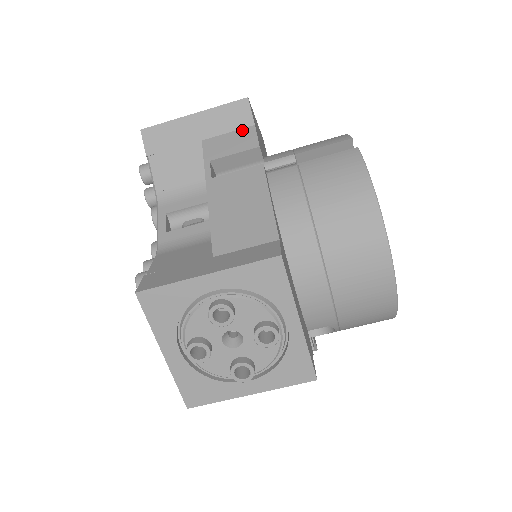
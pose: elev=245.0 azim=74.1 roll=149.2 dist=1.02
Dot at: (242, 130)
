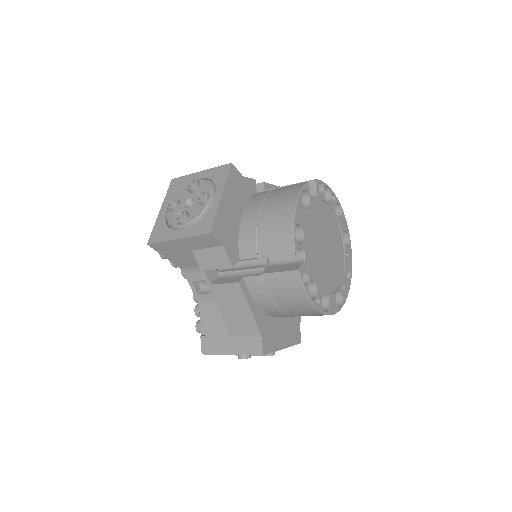
Dot at: (216, 249)
